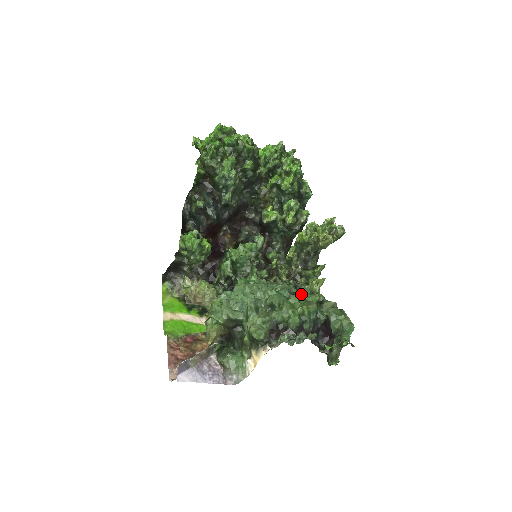
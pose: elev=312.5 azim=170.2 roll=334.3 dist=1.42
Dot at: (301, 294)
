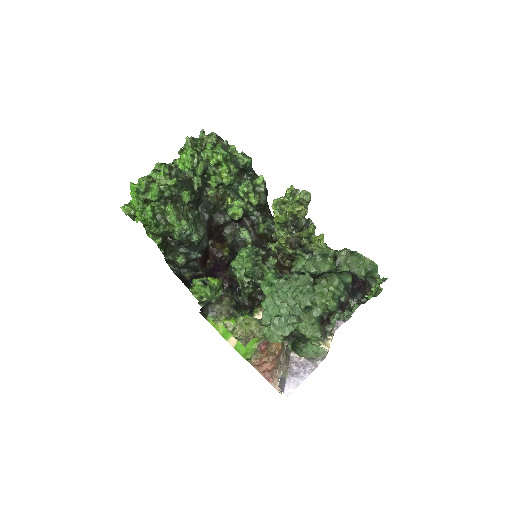
Dot at: (316, 266)
